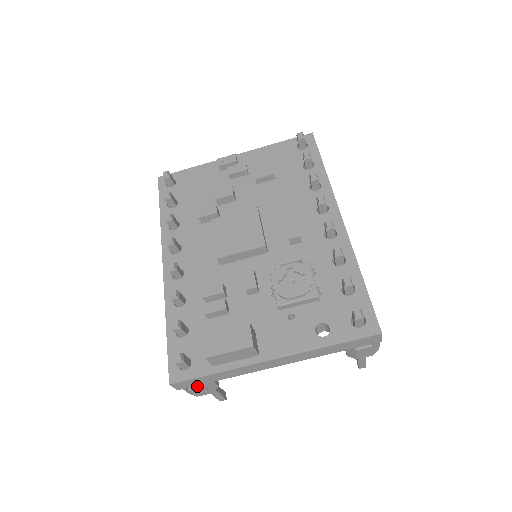
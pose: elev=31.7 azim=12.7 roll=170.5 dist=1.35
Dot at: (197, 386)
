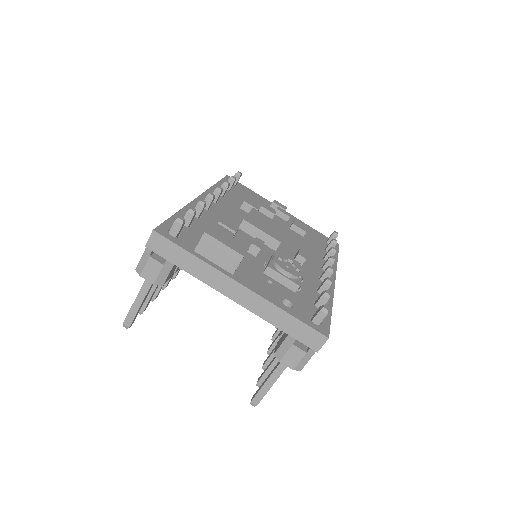
Dot at: (159, 260)
